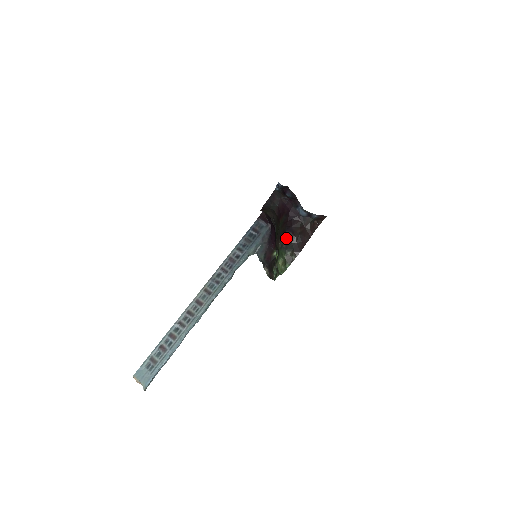
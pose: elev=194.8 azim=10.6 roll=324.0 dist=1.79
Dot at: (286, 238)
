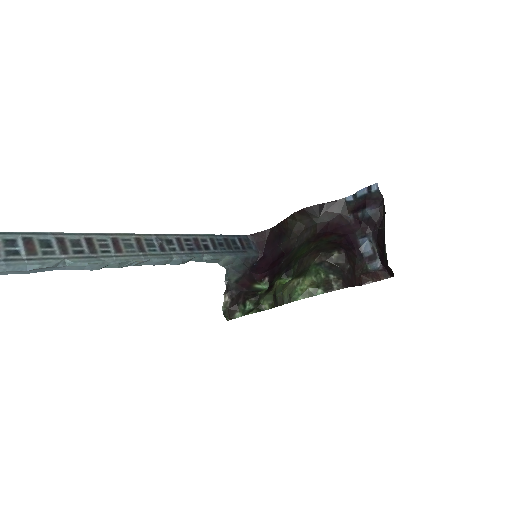
Dot at: (337, 256)
